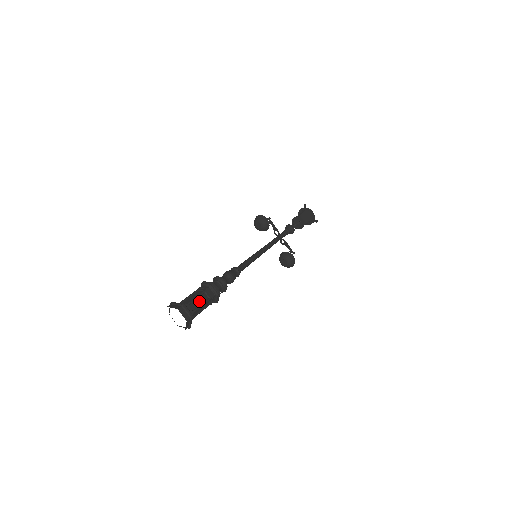
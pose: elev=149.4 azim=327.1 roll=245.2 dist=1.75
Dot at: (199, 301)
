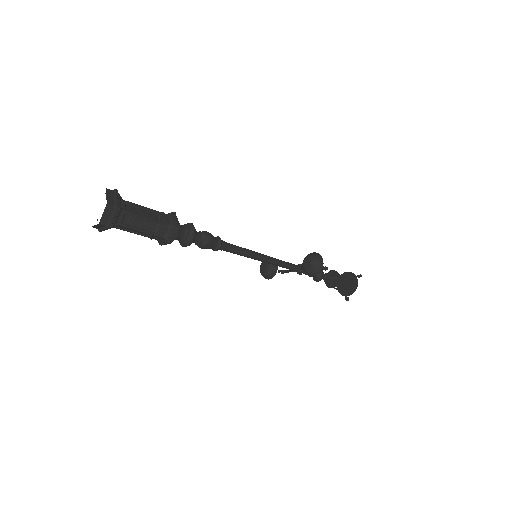
Dot at: occluded
